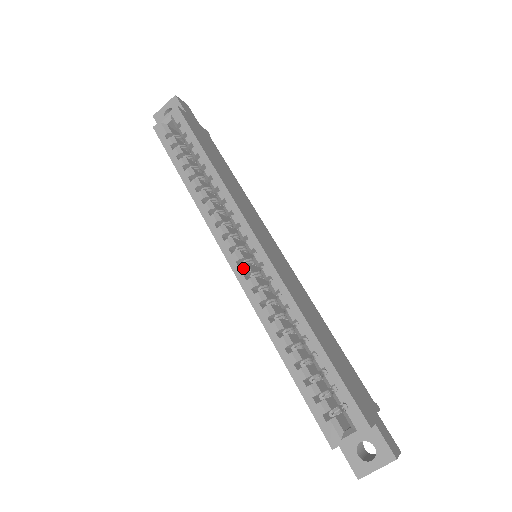
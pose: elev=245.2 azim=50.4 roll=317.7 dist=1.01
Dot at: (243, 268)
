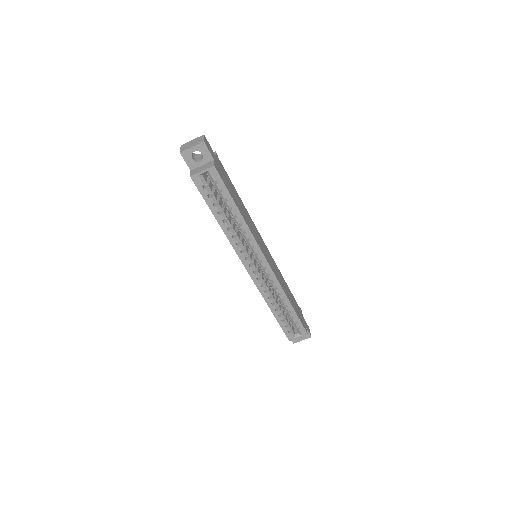
Dot at: (257, 275)
